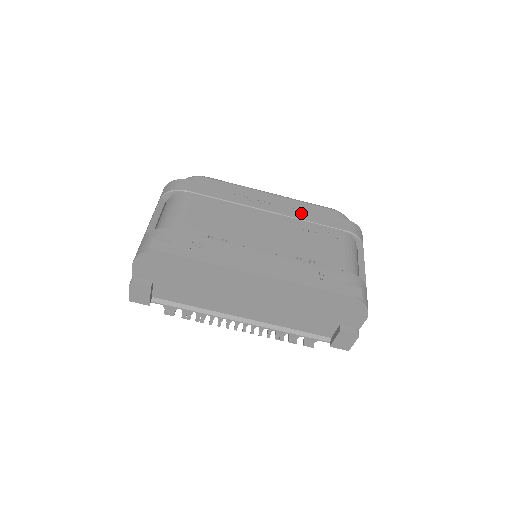
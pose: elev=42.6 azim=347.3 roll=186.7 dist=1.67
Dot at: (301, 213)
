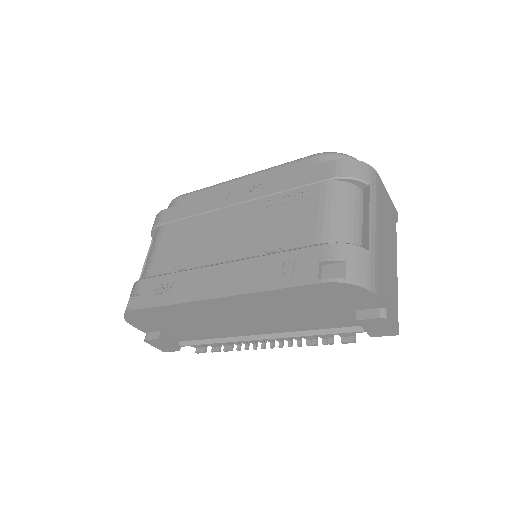
Dot at: (272, 185)
